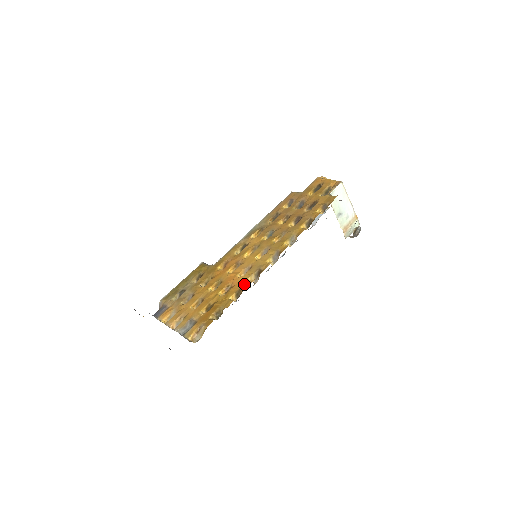
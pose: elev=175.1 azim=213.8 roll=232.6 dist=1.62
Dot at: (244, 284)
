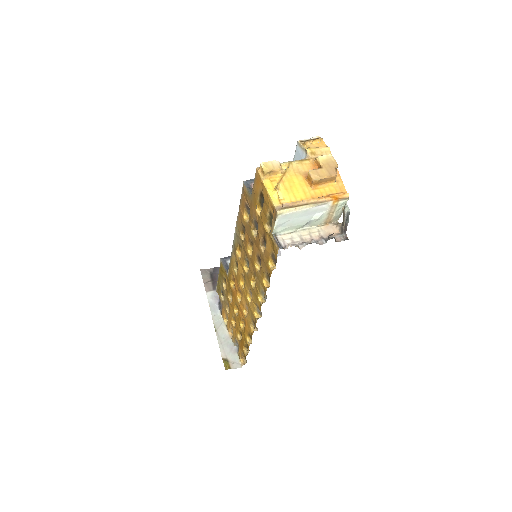
Dot at: (250, 331)
